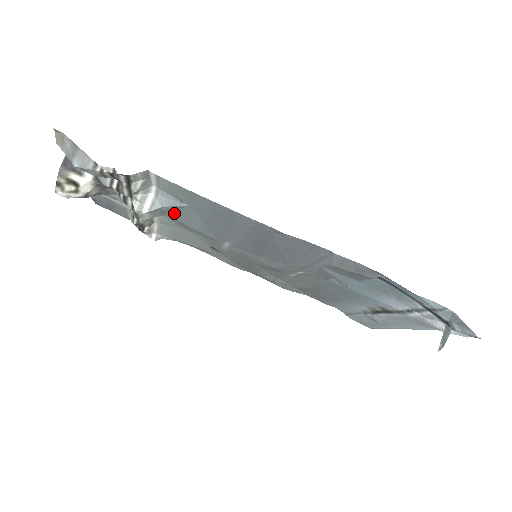
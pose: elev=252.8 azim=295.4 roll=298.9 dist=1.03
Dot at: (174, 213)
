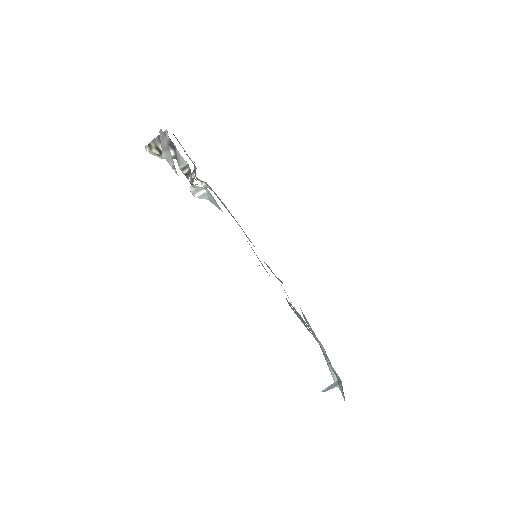
Dot at: occluded
